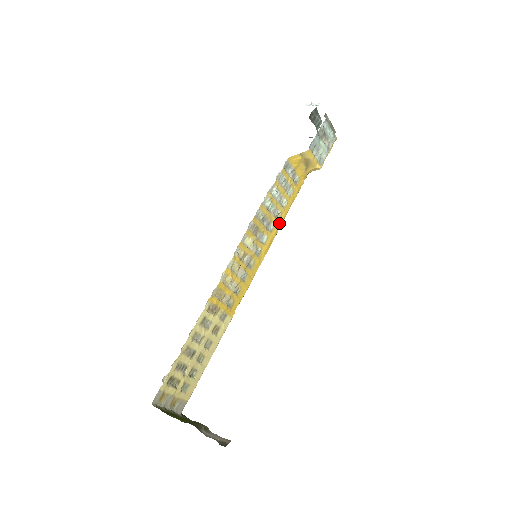
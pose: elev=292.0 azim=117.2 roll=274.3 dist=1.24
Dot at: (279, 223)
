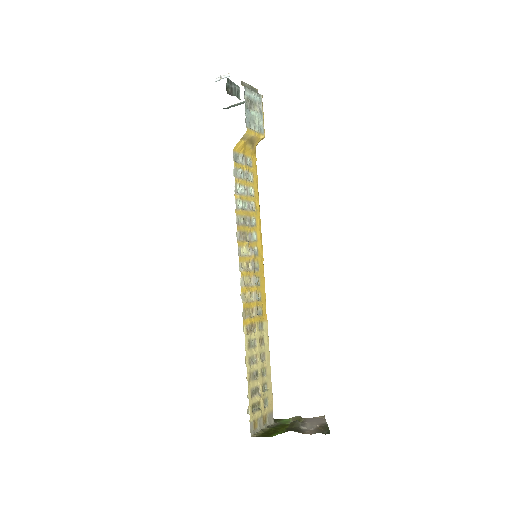
Dot at: (257, 212)
